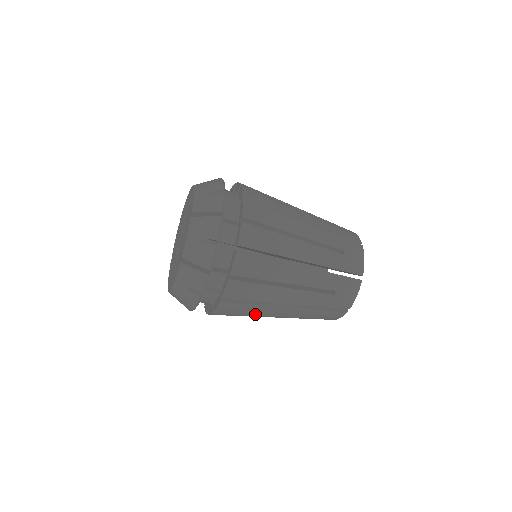
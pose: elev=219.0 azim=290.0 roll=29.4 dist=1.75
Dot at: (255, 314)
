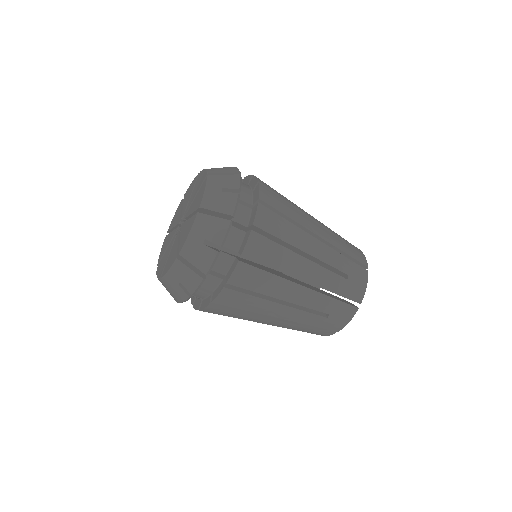
Dot at: occluded
